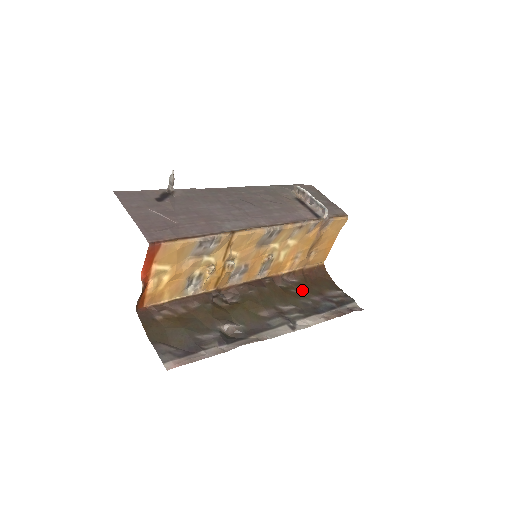
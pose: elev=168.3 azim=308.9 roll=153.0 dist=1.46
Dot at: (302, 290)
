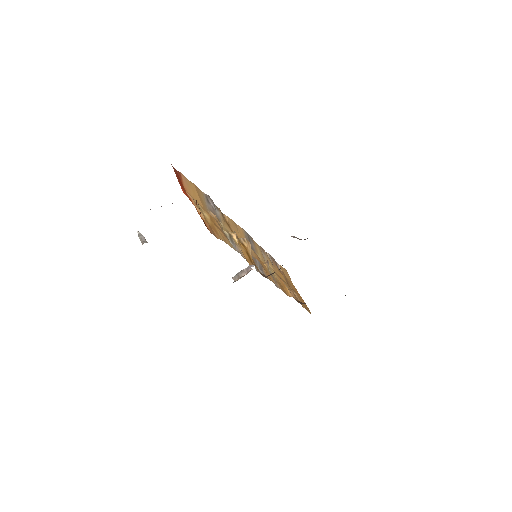
Dot at: occluded
